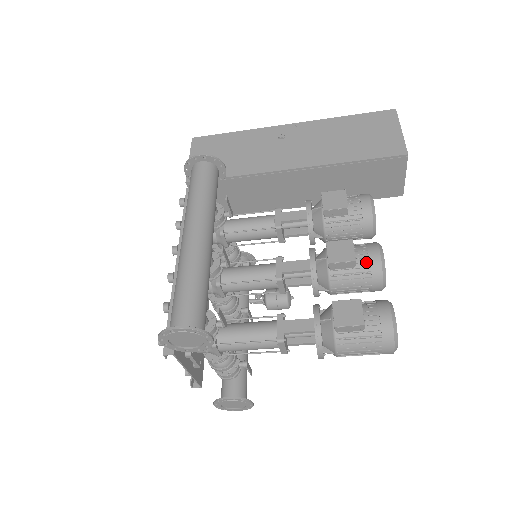
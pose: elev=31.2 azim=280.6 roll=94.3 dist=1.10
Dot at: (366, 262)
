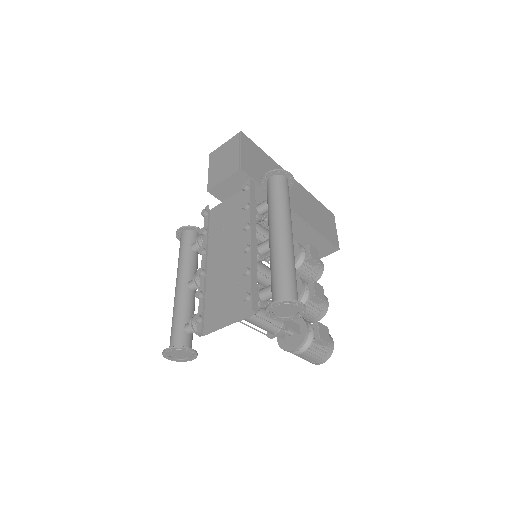
Dot at: (323, 304)
